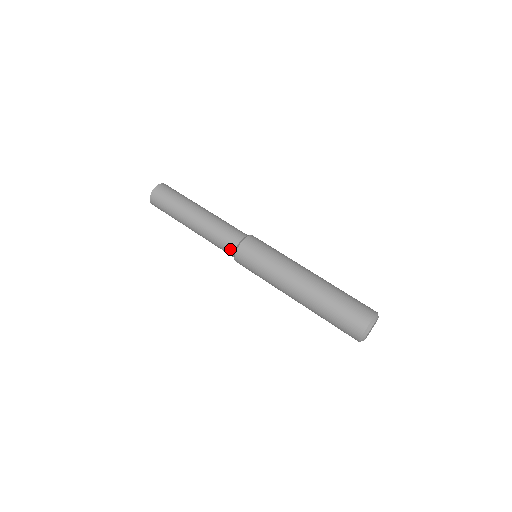
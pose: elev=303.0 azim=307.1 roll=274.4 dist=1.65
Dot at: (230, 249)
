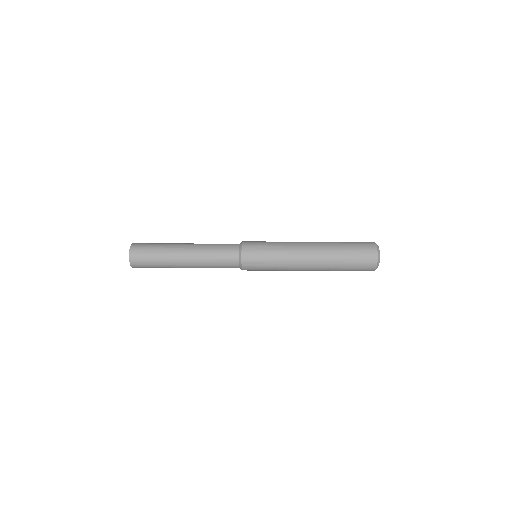
Dot at: (234, 257)
